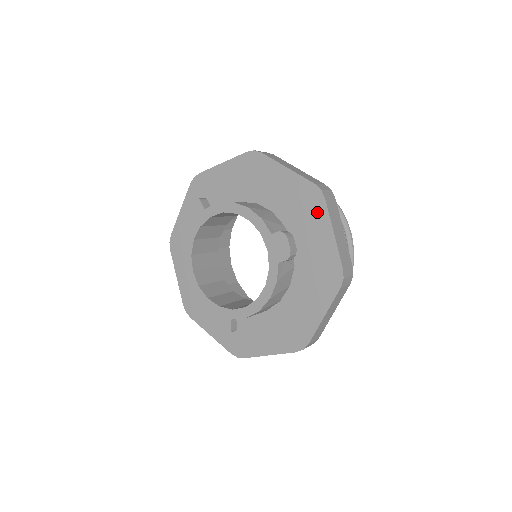
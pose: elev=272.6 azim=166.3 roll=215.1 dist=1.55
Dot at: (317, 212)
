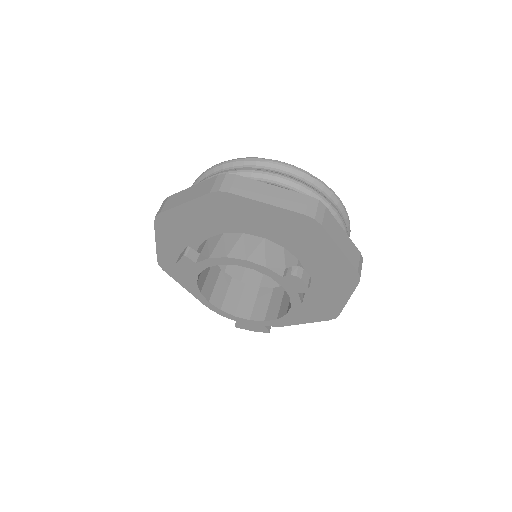
Dot at: (316, 236)
